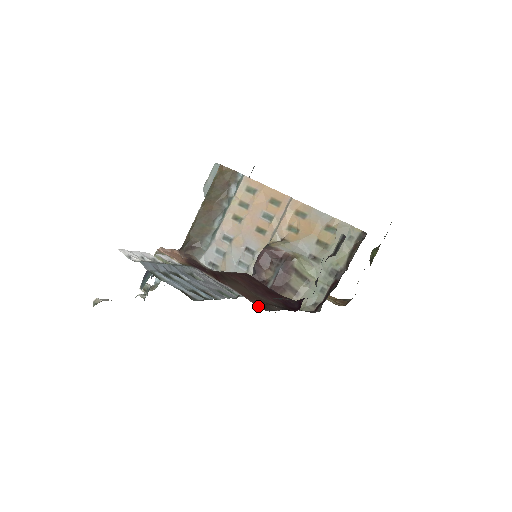
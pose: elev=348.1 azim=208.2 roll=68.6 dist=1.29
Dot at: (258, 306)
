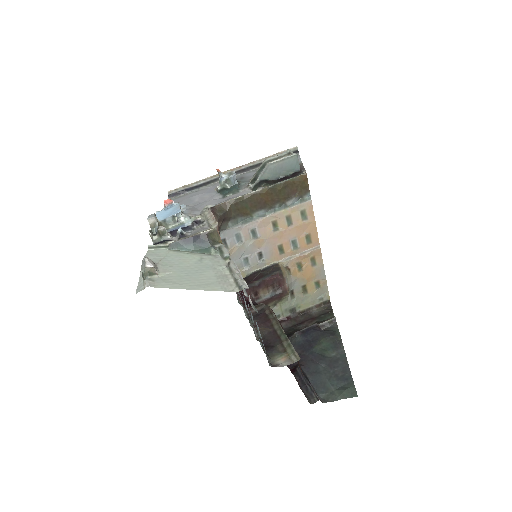
Dot at: occluded
